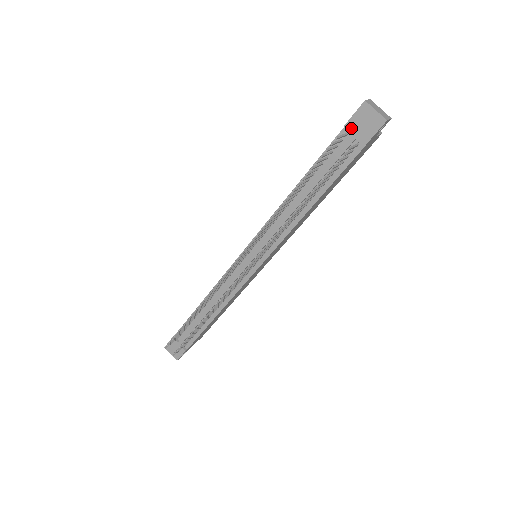
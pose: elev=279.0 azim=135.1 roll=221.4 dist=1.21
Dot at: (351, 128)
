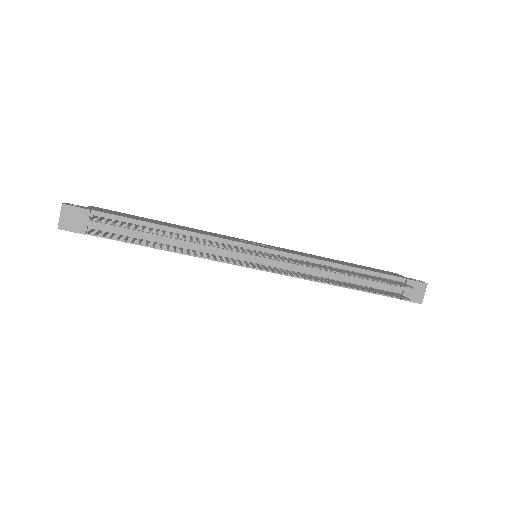
Dot at: (408, 284)
